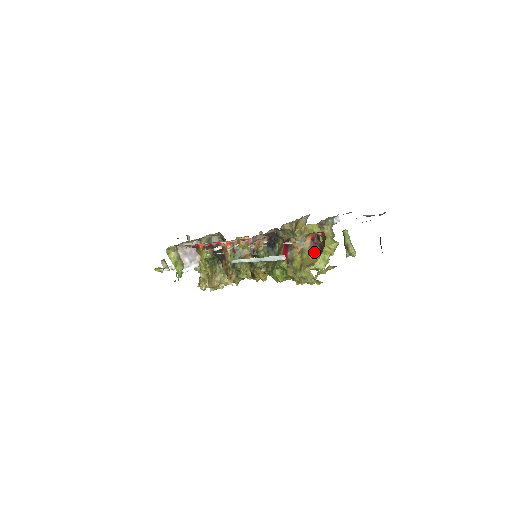
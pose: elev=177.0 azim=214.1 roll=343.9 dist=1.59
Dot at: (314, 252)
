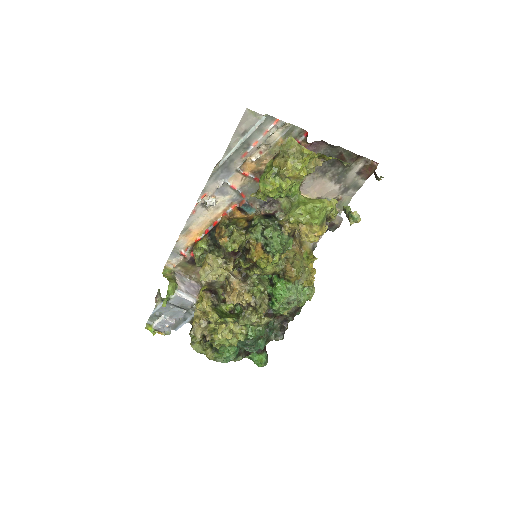
Dot at: occluded
